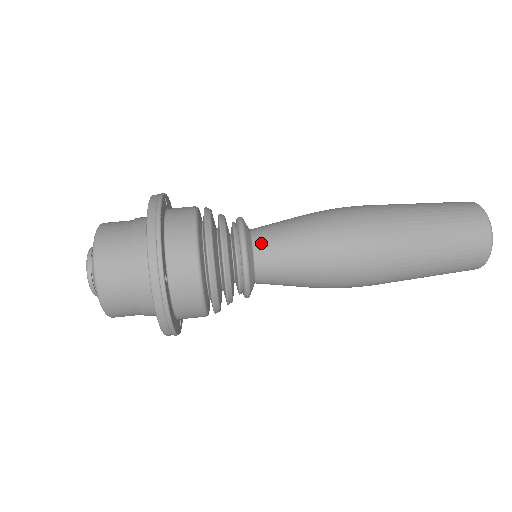
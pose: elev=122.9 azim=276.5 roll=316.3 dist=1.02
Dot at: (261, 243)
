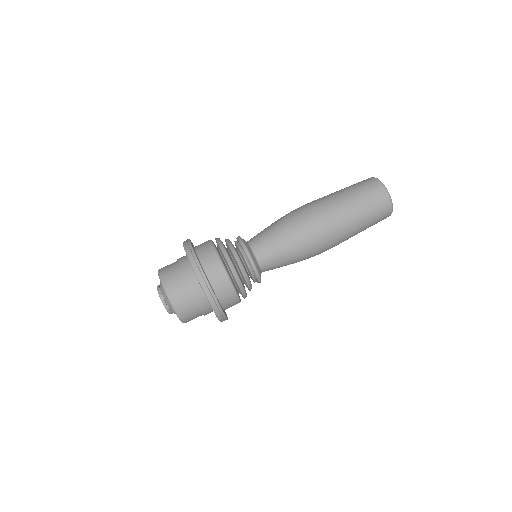
Dot at: (259, 252)
